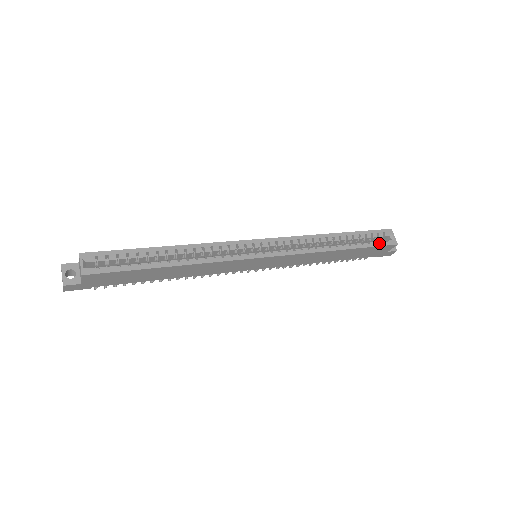
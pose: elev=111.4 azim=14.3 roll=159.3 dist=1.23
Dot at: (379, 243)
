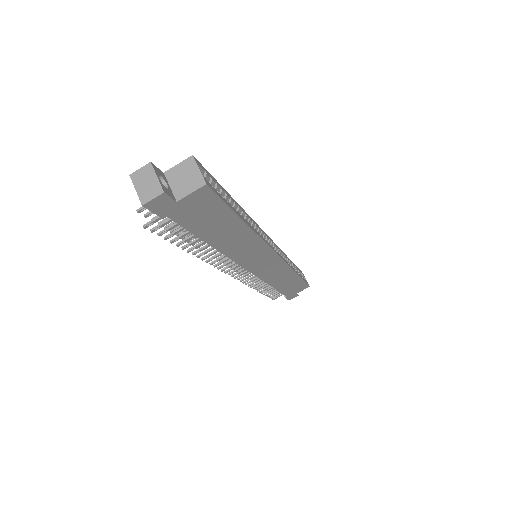
Dot at: (305, 280)
